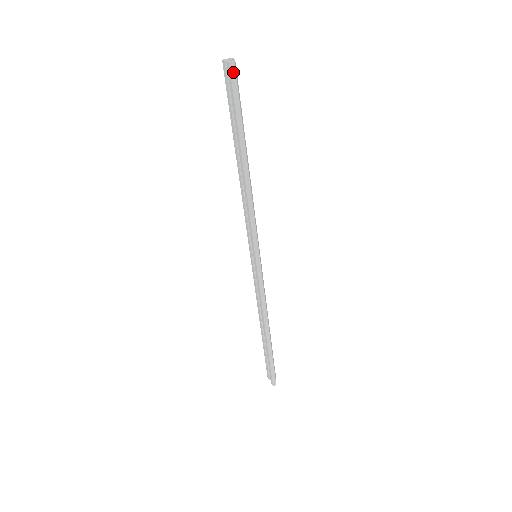
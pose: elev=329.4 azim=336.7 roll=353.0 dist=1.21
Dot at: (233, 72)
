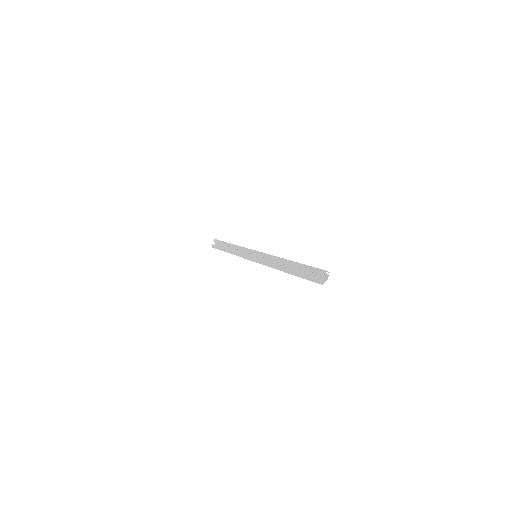
Dot at: (318, 283)
